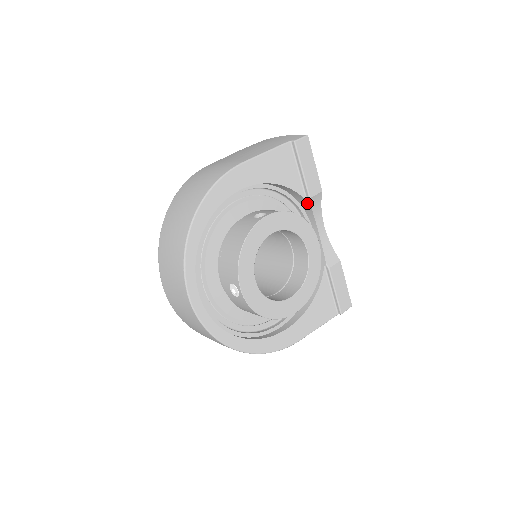
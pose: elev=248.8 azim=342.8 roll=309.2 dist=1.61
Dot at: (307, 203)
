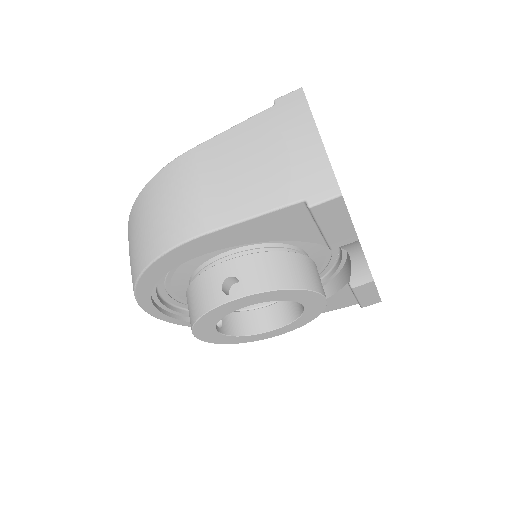
Dot at: occluded
